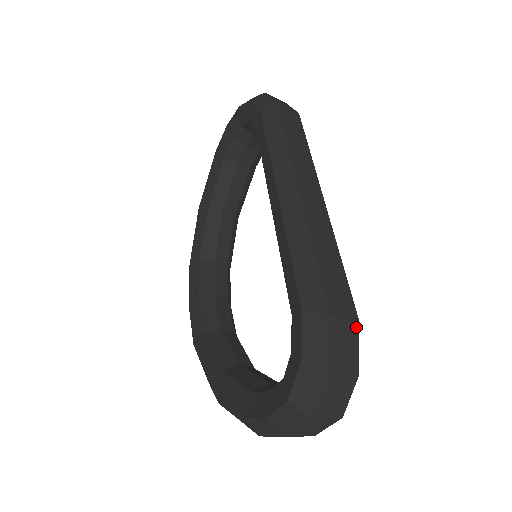
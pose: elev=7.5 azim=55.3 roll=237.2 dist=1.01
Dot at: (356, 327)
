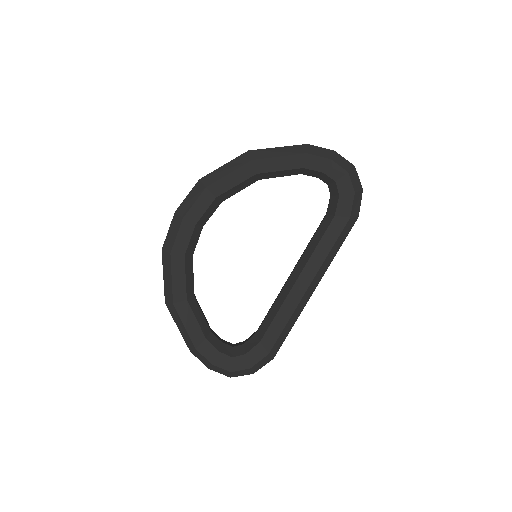
Dot at: occluded
